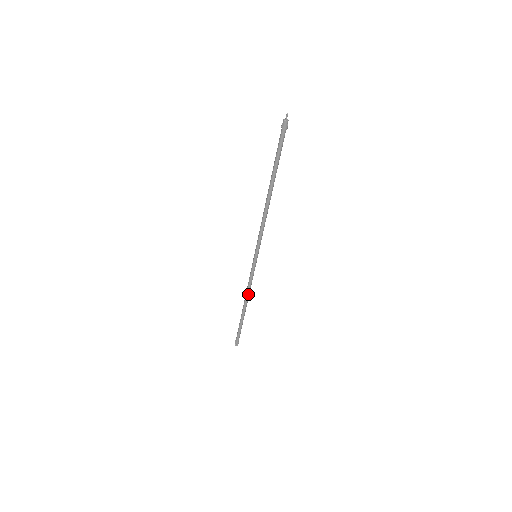
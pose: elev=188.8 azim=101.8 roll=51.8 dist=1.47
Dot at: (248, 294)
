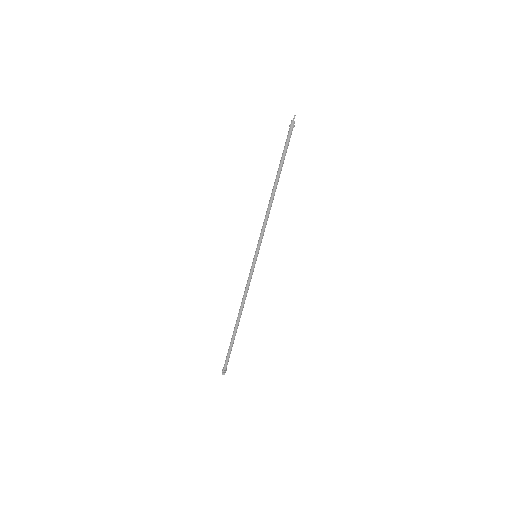
Dot at: (244, 302)
